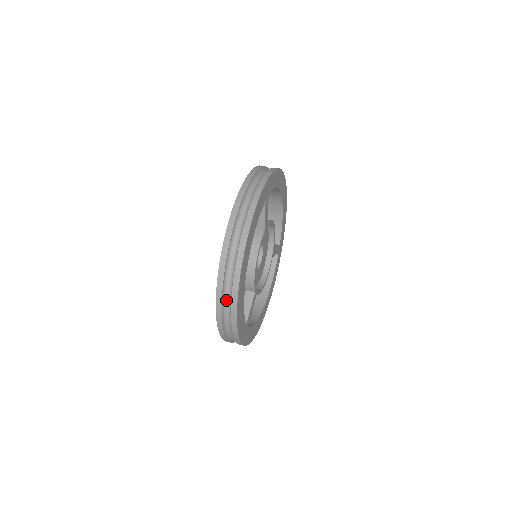
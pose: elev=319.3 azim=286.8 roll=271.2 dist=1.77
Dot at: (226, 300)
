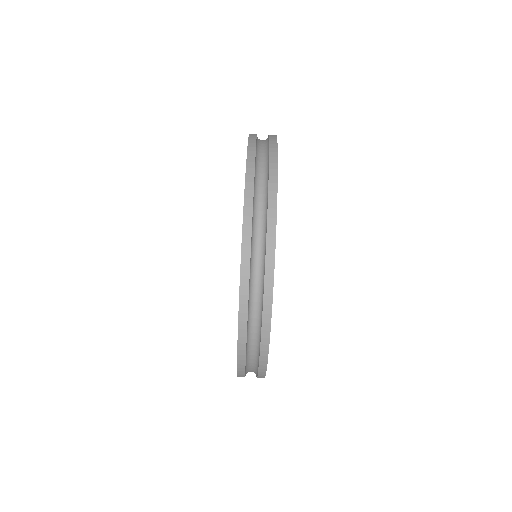
Dot at: occluded
